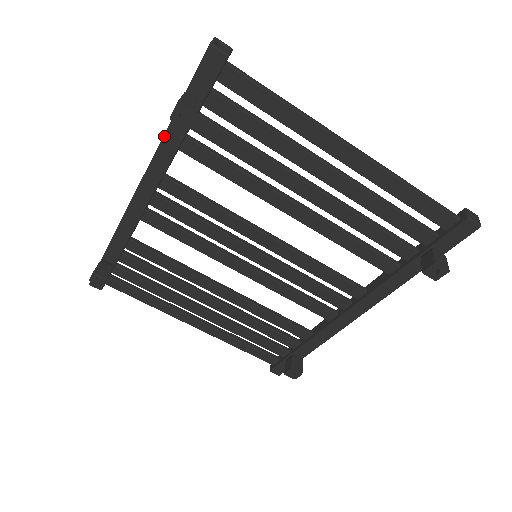
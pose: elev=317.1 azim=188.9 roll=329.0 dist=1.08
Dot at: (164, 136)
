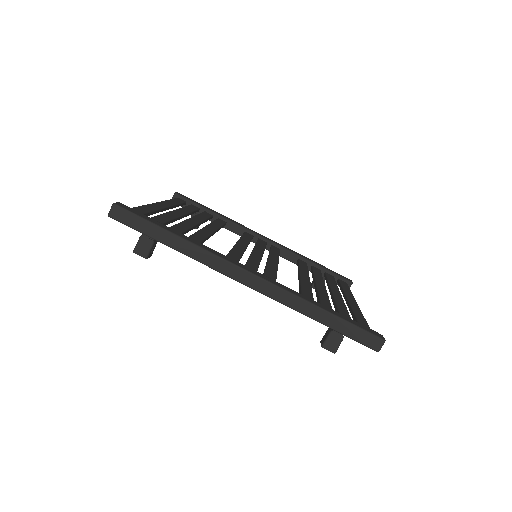
Dot at: occluded
